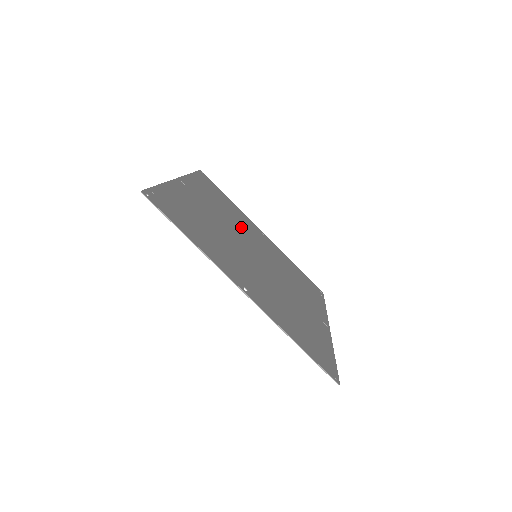
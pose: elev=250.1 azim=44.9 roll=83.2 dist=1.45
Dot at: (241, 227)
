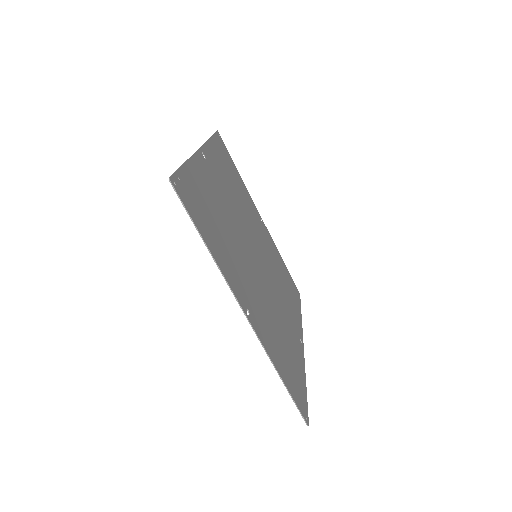
Dot at: (246, 214)
